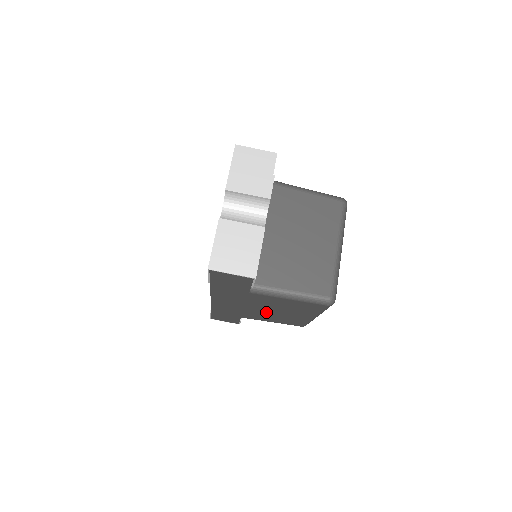
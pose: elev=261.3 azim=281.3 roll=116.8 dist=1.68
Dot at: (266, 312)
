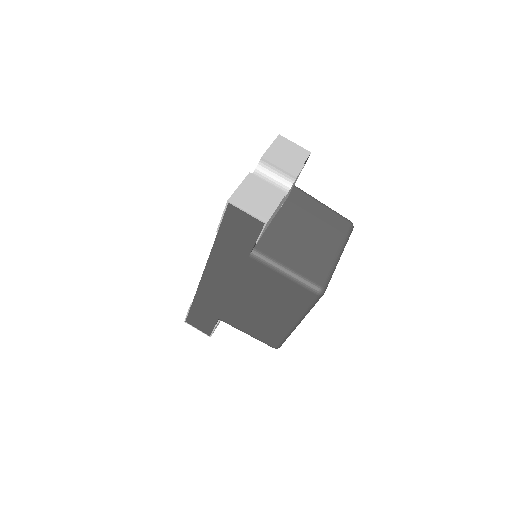
Dot at: (249, 306)
